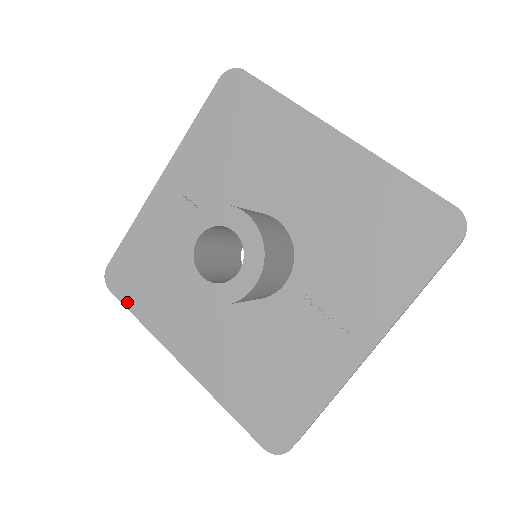
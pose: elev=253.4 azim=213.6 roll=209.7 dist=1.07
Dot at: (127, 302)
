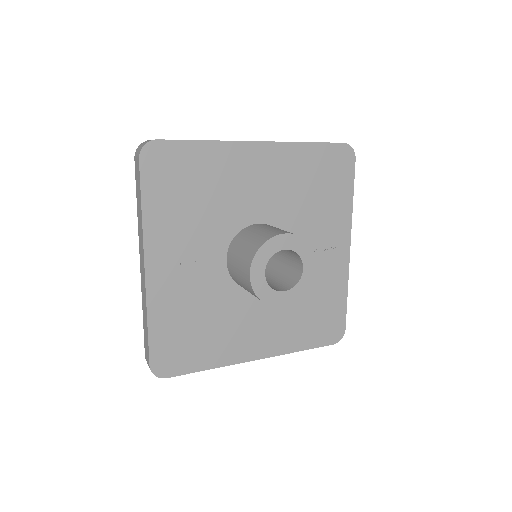
Dot at: (189, 369)
